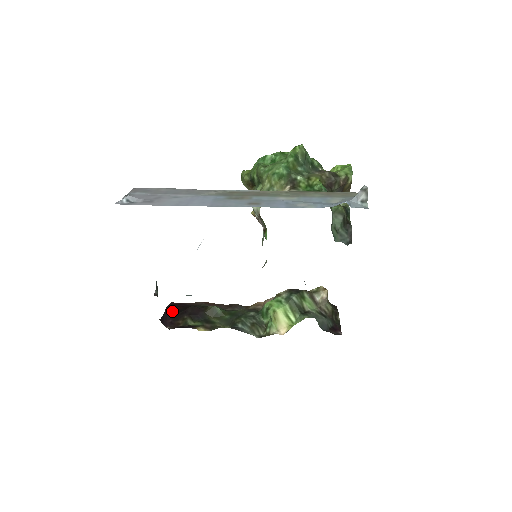
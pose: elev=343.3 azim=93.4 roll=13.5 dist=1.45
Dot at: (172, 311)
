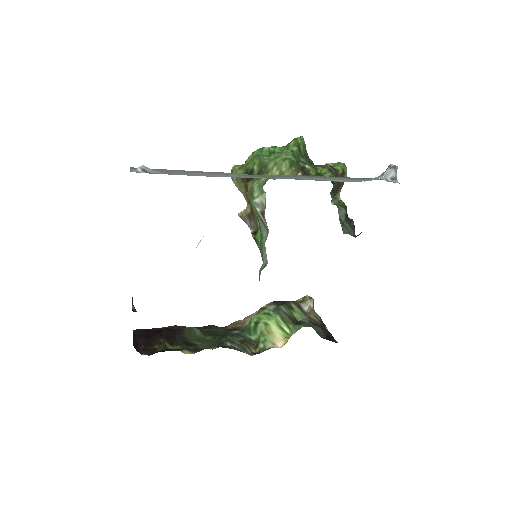
Dot at: (141, 337)
